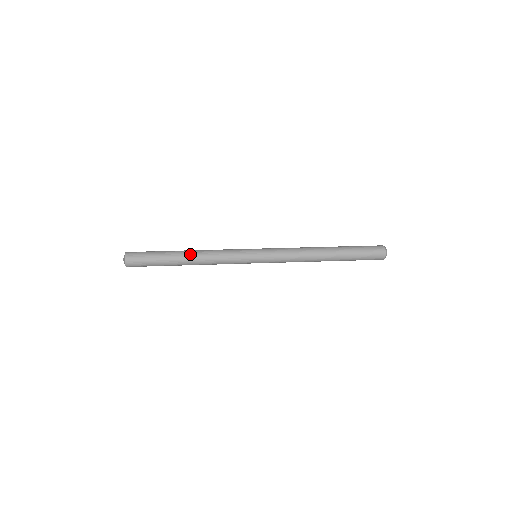
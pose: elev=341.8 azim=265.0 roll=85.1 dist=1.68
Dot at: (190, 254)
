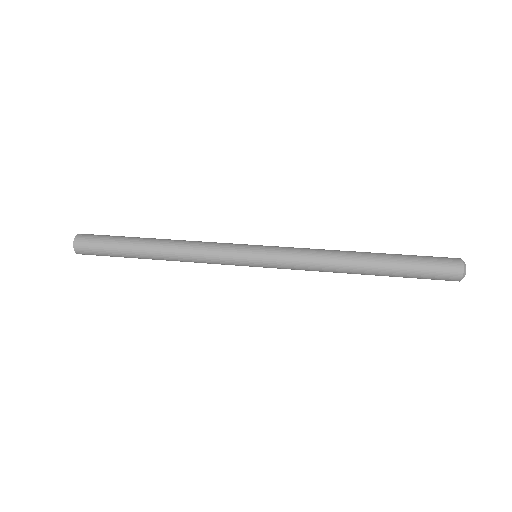
Dot at: (160, 256)
